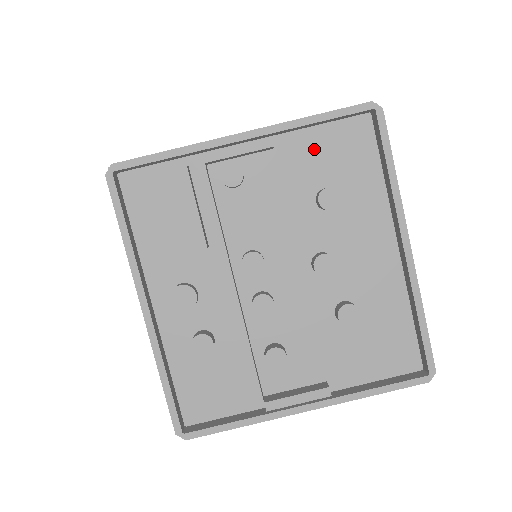
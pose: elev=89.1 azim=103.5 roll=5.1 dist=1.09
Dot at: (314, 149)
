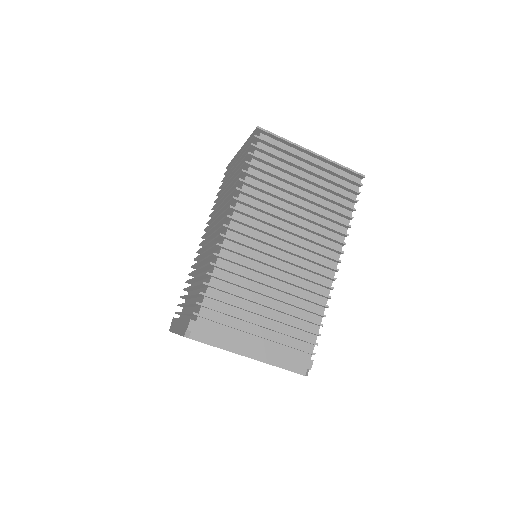
Dot at: occluded
